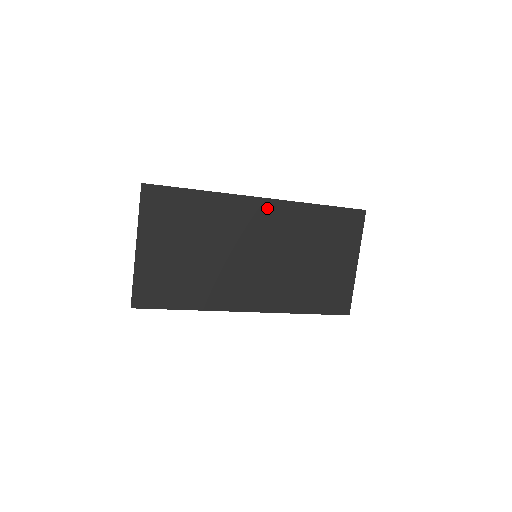
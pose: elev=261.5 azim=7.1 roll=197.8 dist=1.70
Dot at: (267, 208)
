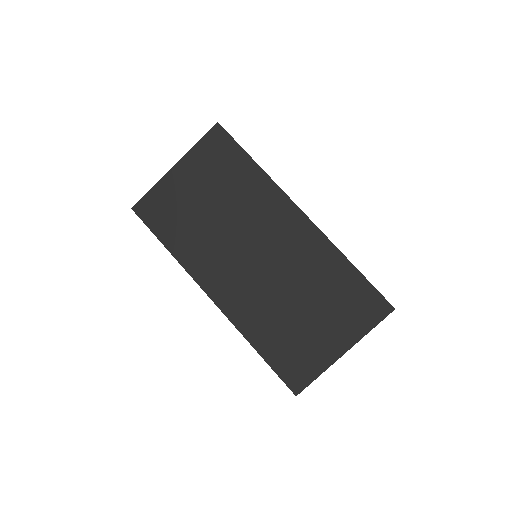
Dot at: (299, 223)
